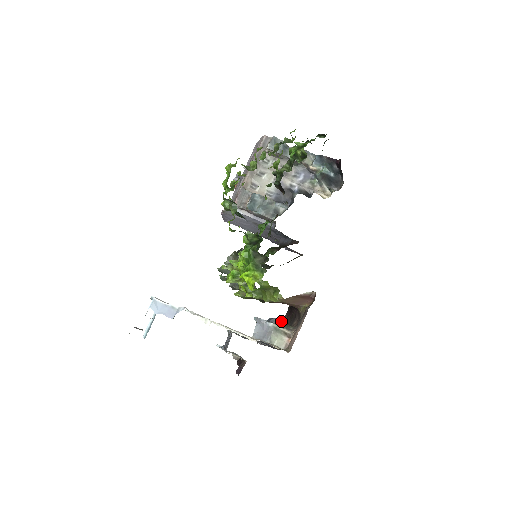
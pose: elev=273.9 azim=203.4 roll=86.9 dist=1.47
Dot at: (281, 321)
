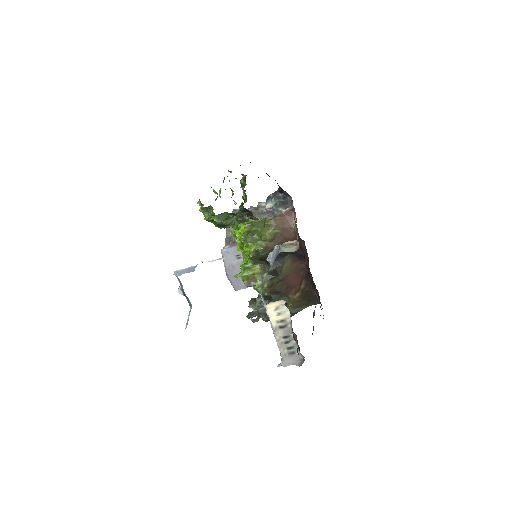
Dot at: occluded
